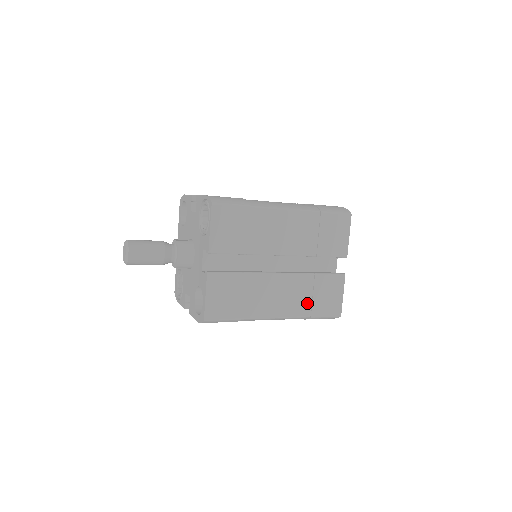
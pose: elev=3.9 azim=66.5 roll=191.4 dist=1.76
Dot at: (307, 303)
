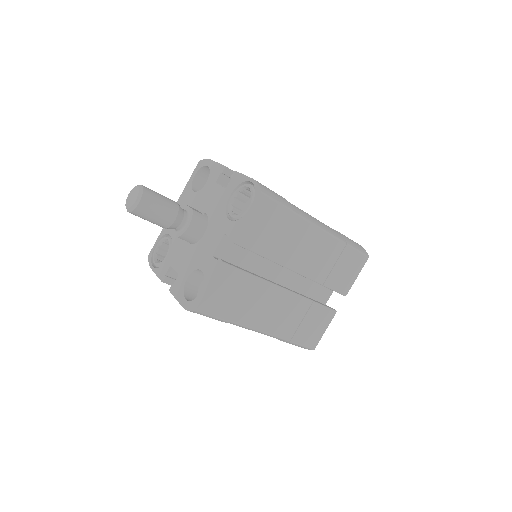
Dot at: (293, 327)
